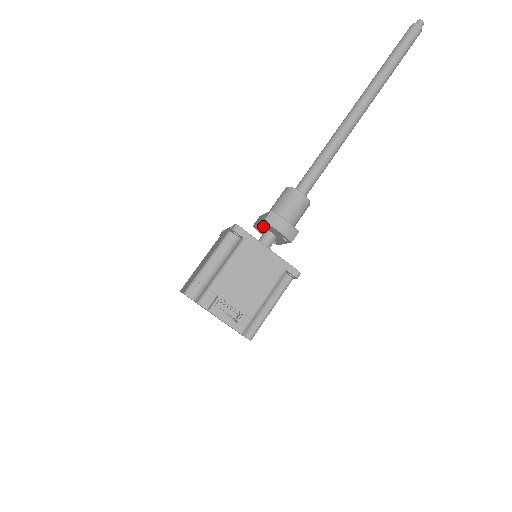
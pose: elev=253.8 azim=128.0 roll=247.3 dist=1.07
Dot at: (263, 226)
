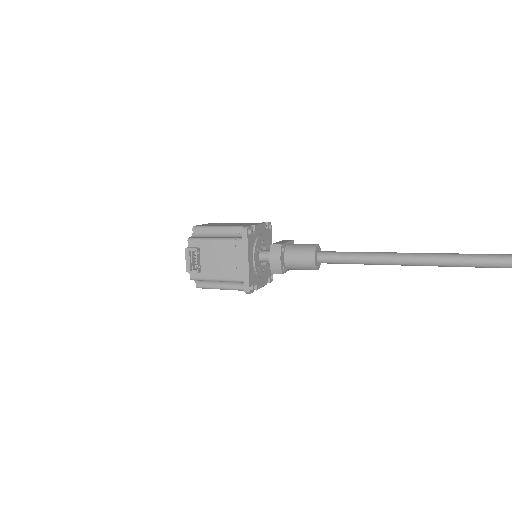
Dot at: occluded
